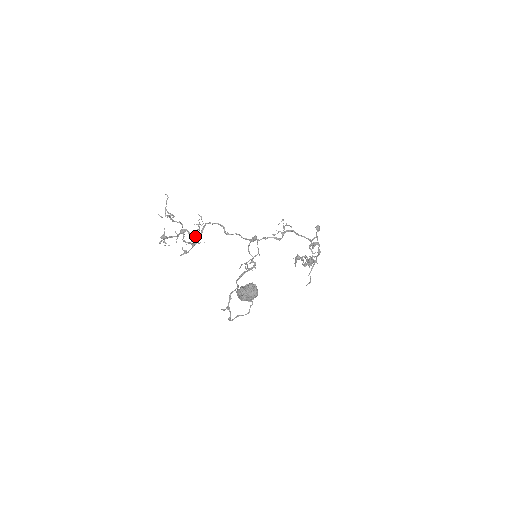
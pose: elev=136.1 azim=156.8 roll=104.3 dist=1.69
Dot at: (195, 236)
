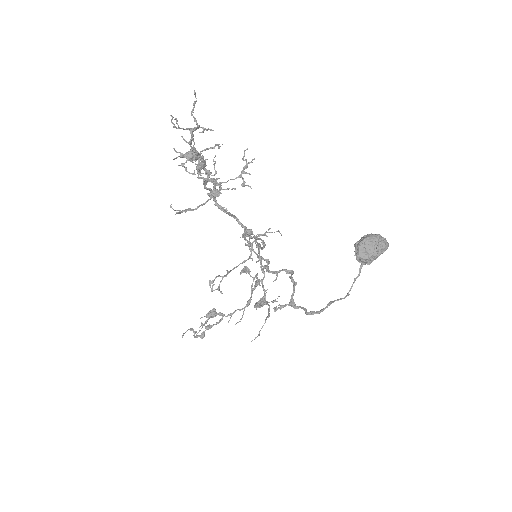
Dot at: occluded
